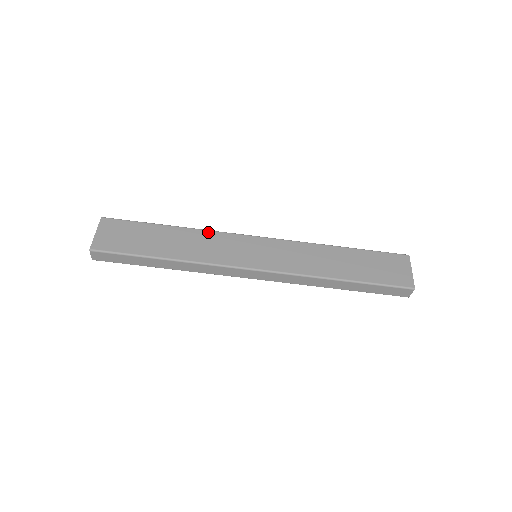
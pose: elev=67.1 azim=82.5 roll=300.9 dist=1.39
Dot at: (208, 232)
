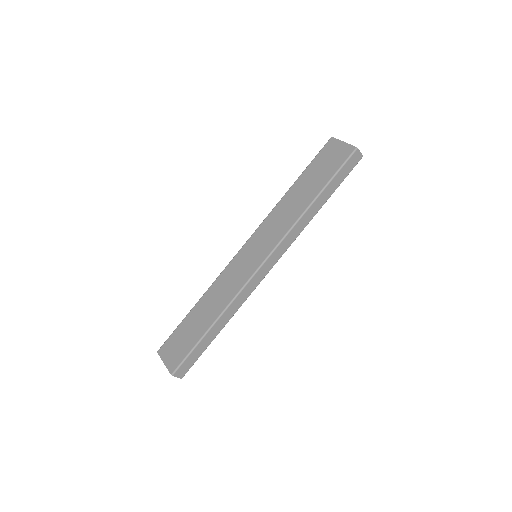
Dot at: (216, 281)
